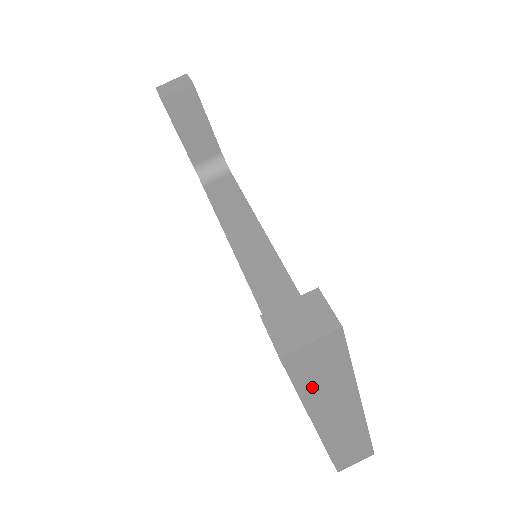
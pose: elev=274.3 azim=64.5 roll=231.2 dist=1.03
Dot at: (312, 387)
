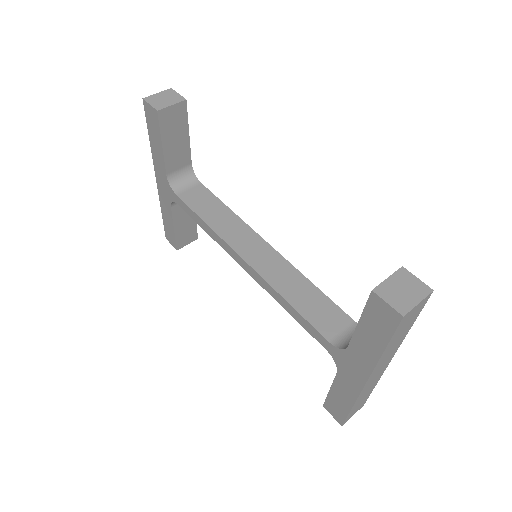
Dot at: (392, 342)
